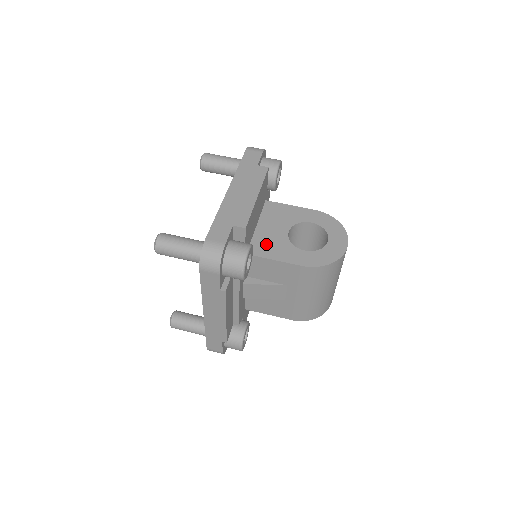
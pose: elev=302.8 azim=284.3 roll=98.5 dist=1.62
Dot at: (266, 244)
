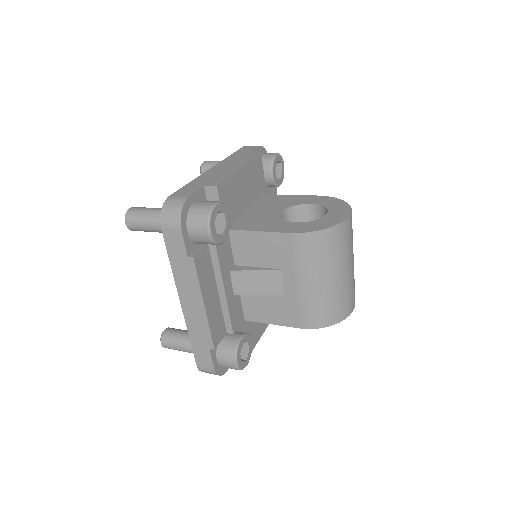
Dot at: (253, 221)
